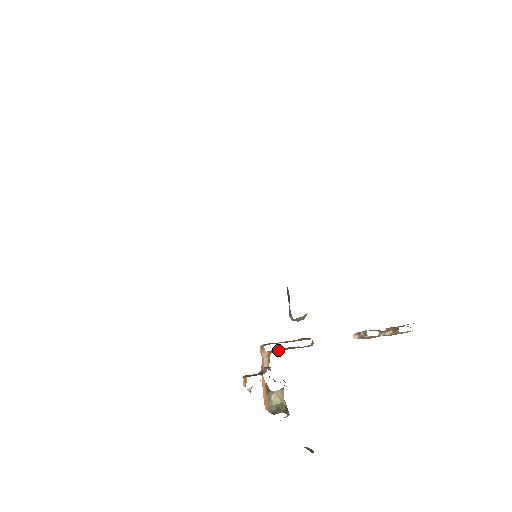
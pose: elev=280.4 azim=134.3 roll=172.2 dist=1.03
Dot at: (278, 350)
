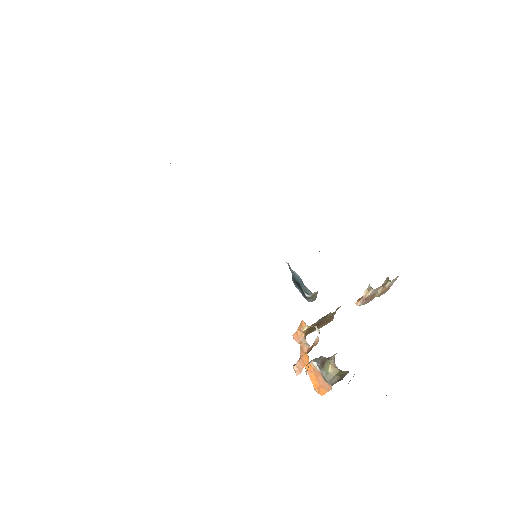
Dot at: (309, 333)
